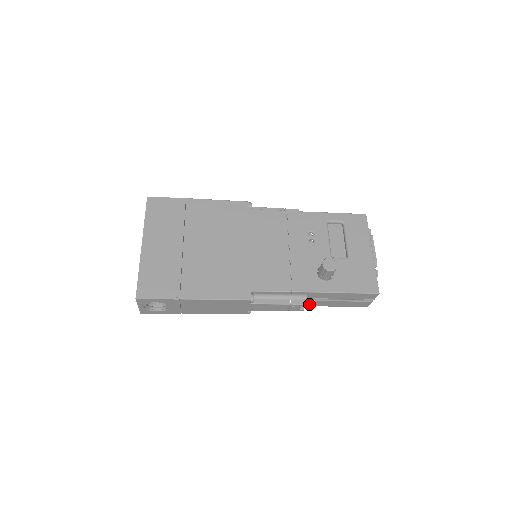
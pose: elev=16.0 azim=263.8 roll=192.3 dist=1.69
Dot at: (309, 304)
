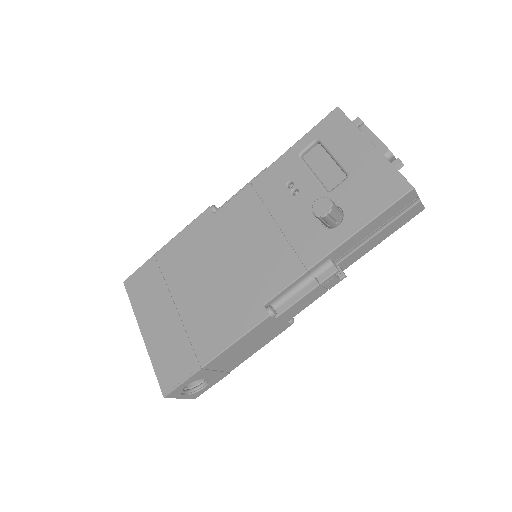
Dot at: (350, 262)
